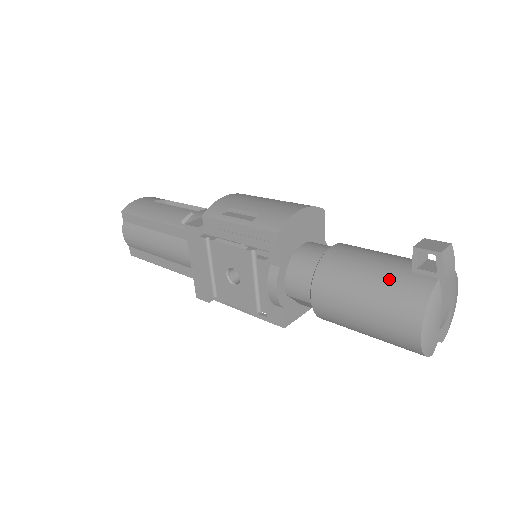
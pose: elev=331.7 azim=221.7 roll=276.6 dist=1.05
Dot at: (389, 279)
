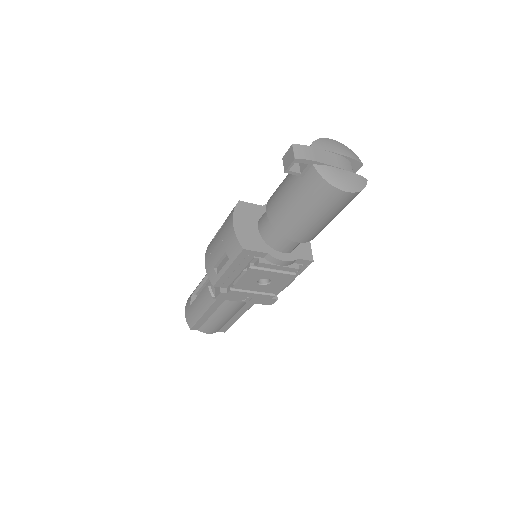
Dot at: (301, 194)
